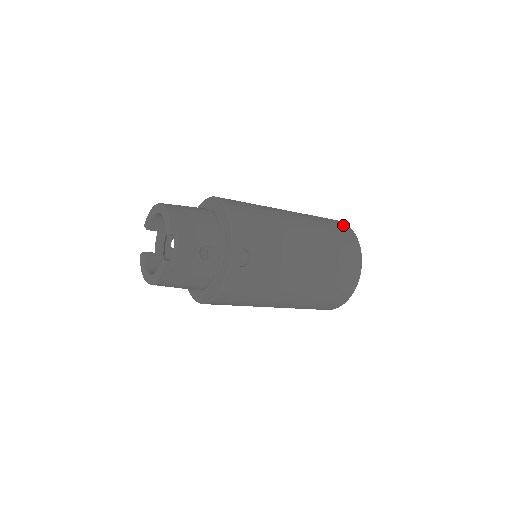
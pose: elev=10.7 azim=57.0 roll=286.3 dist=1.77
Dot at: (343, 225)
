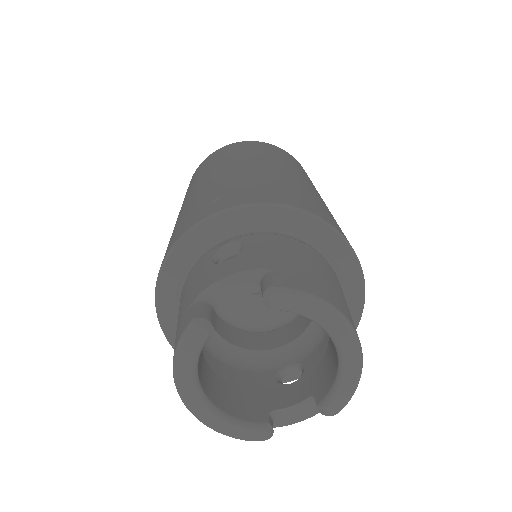
Dot at: occluded
